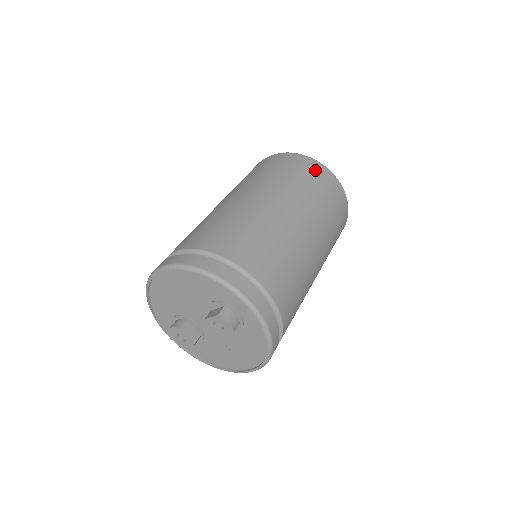
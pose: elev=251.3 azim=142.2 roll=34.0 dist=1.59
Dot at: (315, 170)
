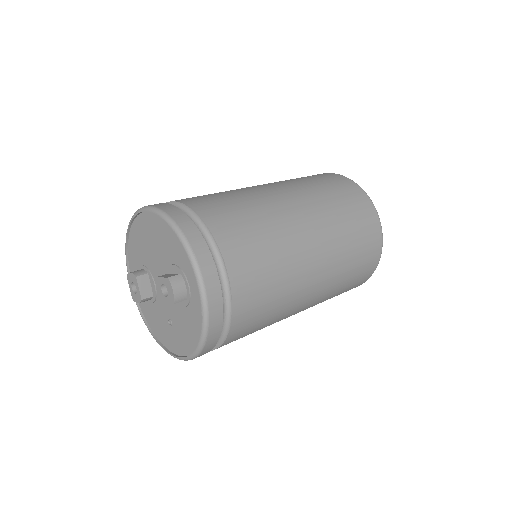
Dot at: (362, 205)
